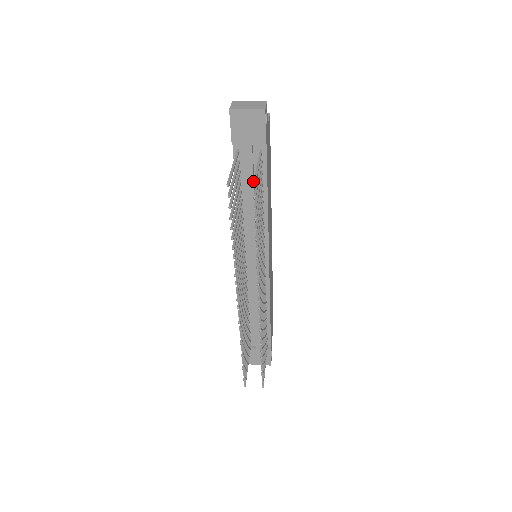
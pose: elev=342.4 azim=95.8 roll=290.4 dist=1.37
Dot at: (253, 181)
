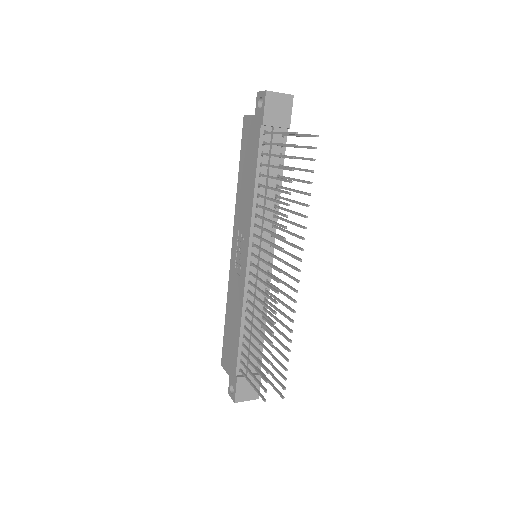
Dot at: occluded
